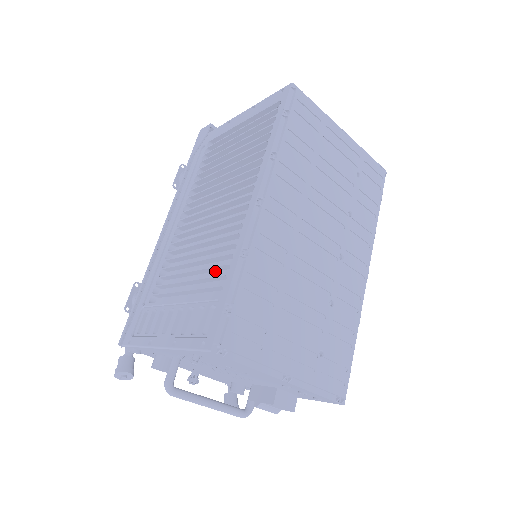
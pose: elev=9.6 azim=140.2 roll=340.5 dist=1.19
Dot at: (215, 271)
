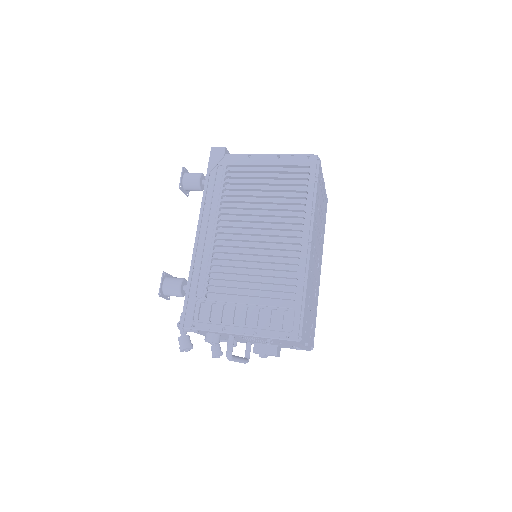
Dot at: (275, 284)
